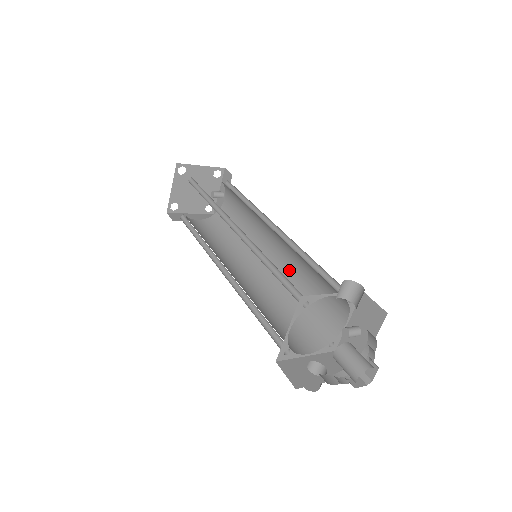
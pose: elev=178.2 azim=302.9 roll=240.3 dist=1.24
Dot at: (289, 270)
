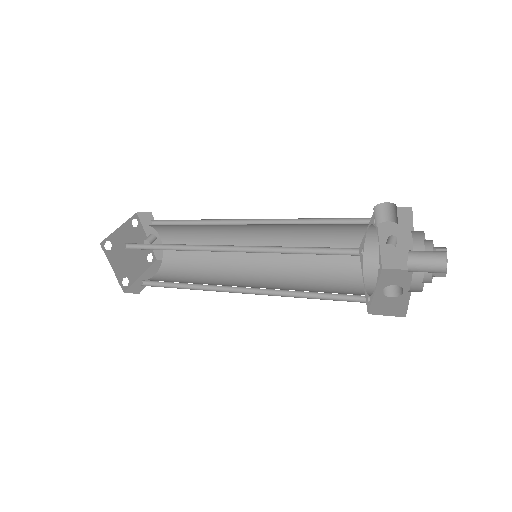
Dot at: (287, 244)
